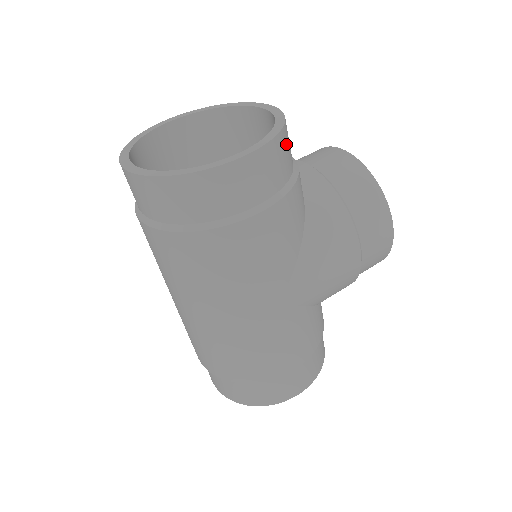
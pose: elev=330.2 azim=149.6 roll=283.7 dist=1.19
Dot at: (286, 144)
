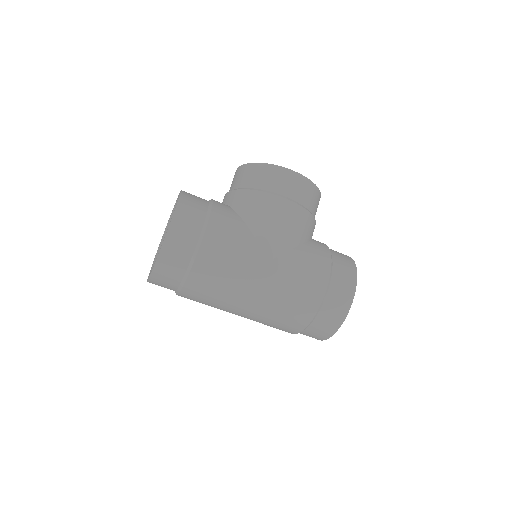
Dot at: (190, 200)
